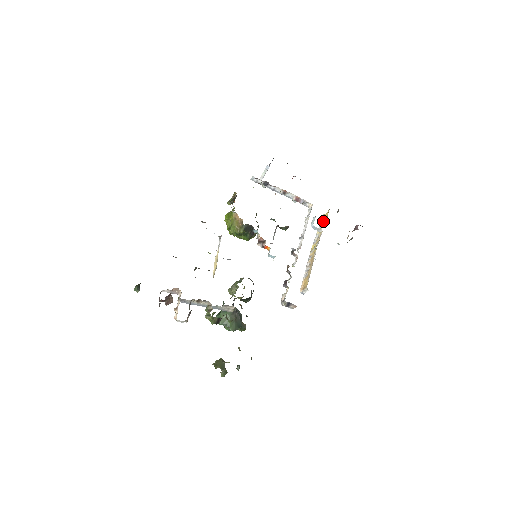
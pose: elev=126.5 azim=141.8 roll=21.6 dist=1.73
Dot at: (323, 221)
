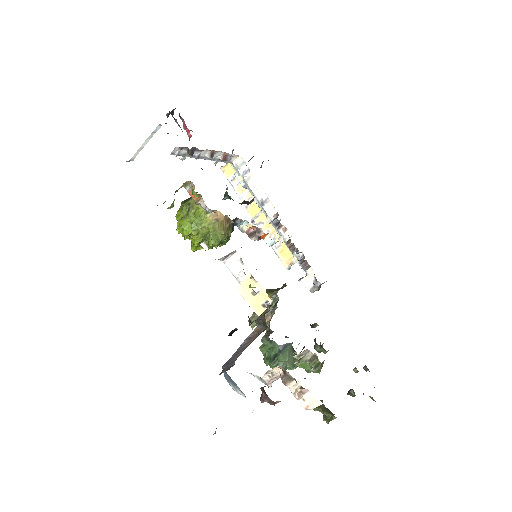
Dot at: (234, 175)
